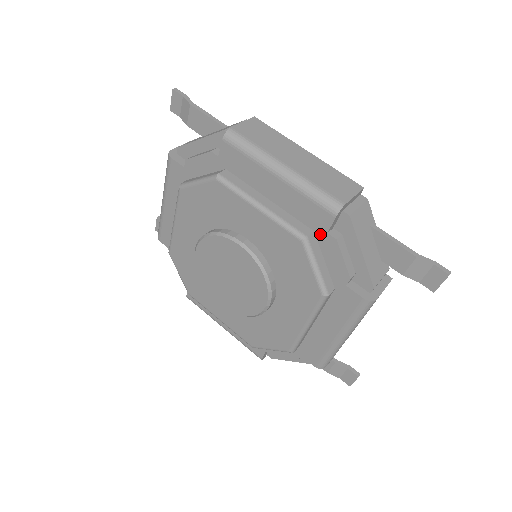
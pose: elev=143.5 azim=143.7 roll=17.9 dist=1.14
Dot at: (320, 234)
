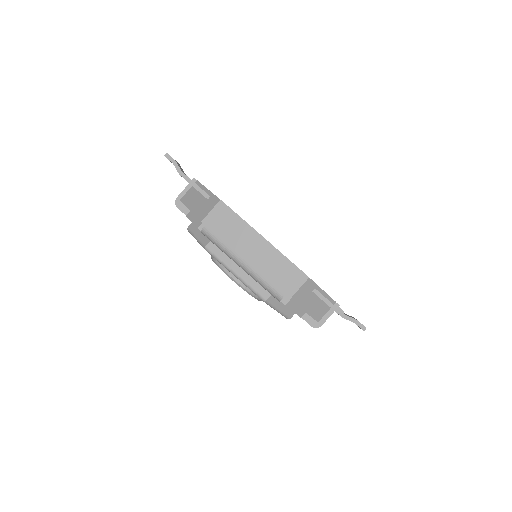
Dot at: occluded
